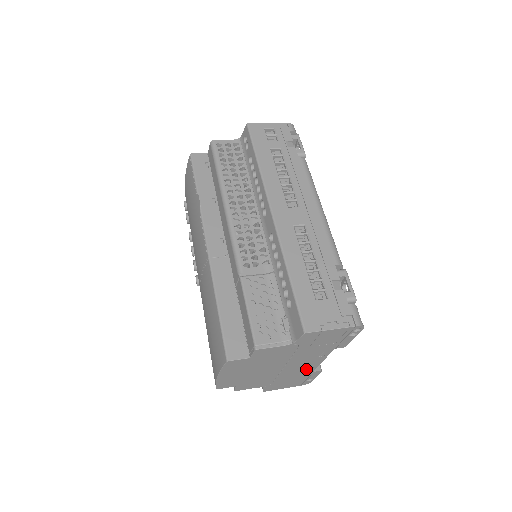
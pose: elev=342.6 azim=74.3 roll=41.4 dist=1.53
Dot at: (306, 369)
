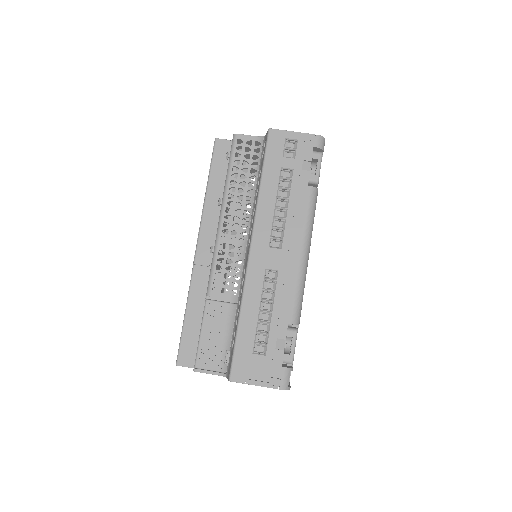
Dot at: occluded
